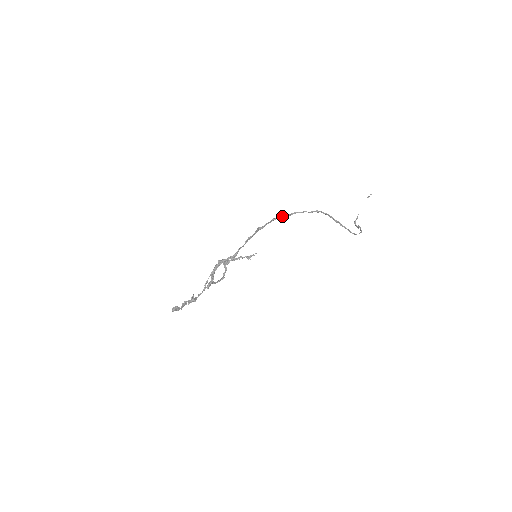
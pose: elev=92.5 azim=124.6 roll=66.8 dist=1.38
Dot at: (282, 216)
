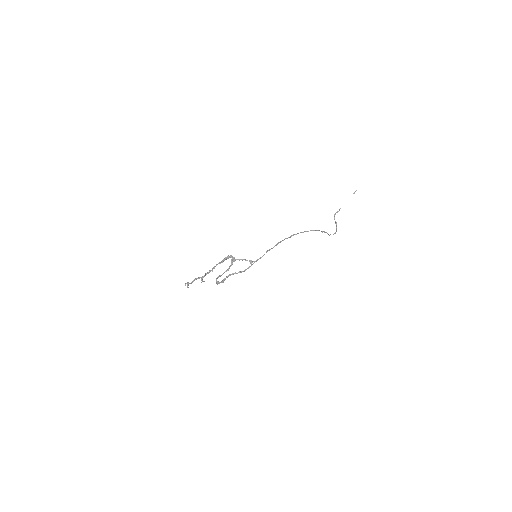
Dot at: (287, 238)
